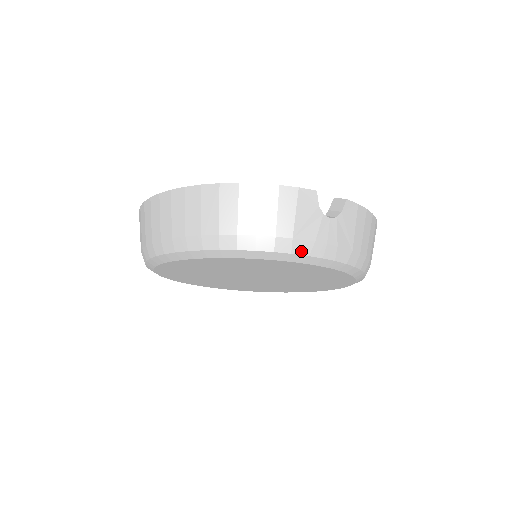
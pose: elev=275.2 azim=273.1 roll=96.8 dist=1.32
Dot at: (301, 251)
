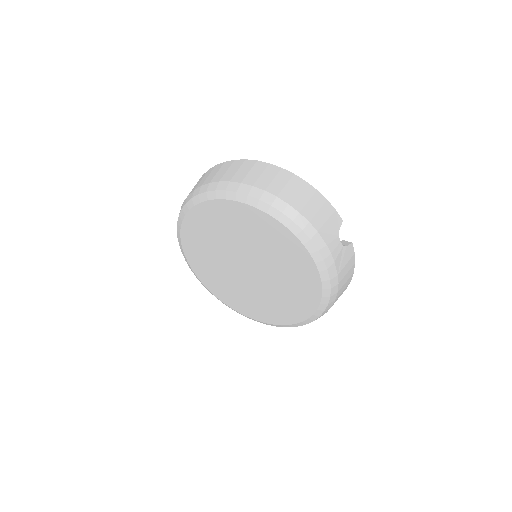
Dot at: (316, 243)
